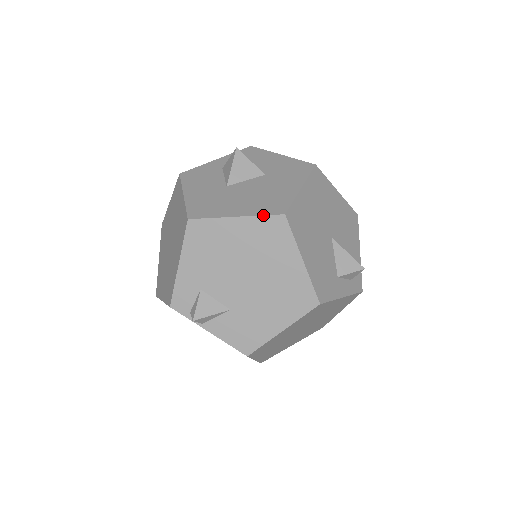
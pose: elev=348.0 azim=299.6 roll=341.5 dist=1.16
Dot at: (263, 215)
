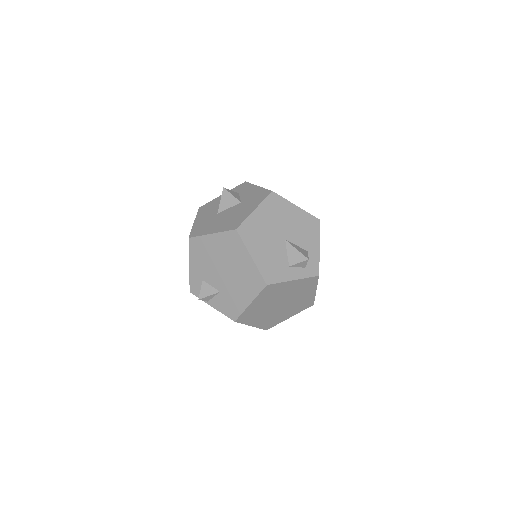
Dot at: (225, 231)
